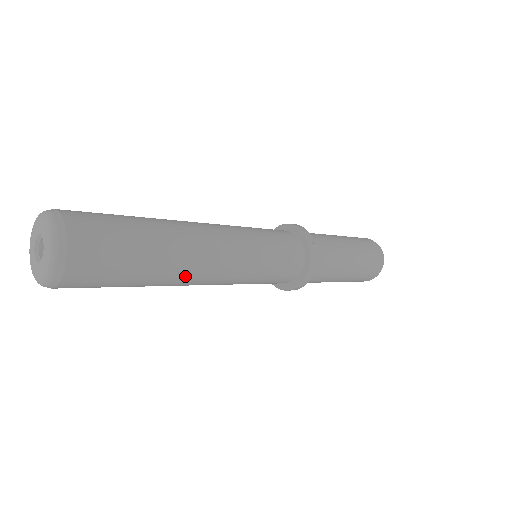
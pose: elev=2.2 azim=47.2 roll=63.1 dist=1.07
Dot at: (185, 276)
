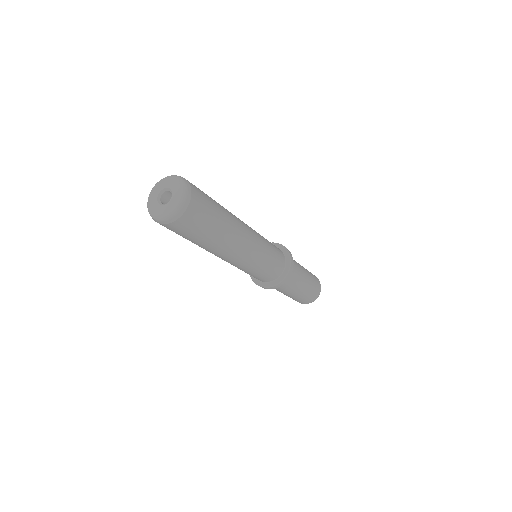
Dot at: (228, 248)
